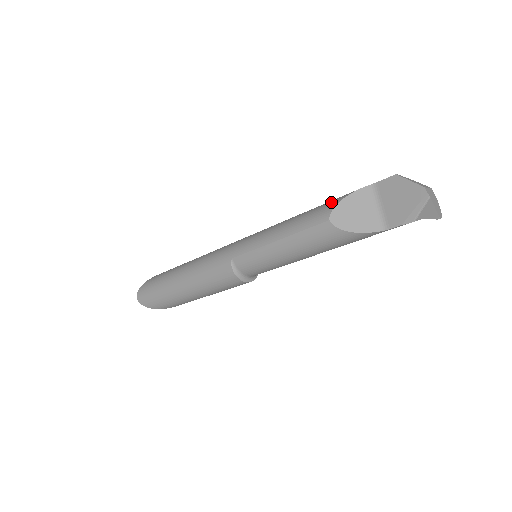
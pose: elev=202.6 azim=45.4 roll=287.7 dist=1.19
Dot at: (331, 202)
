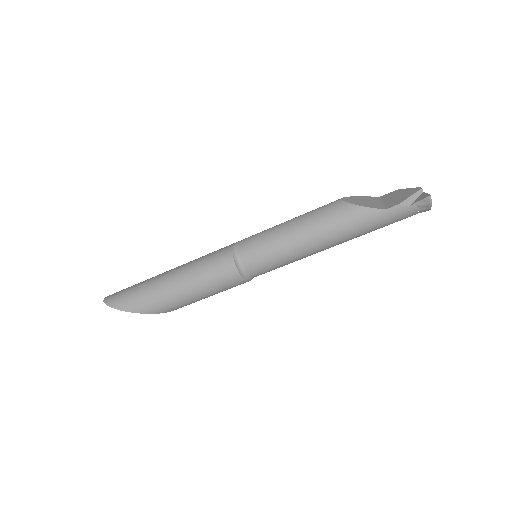
Dot at: occluded
